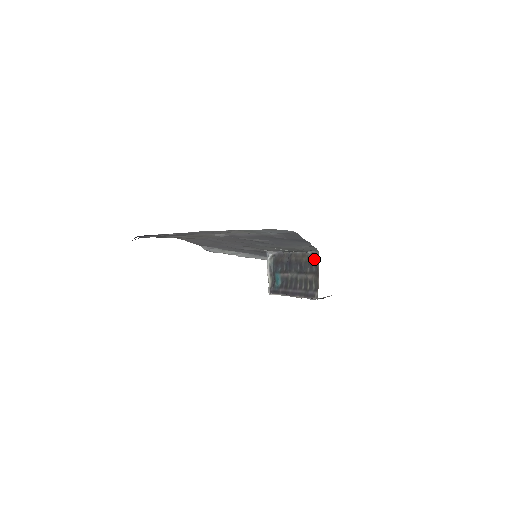
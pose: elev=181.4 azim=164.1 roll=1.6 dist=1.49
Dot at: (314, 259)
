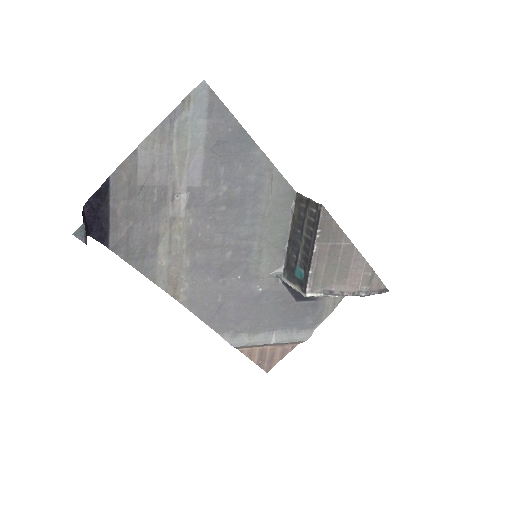
Dot at: (298, 201)
